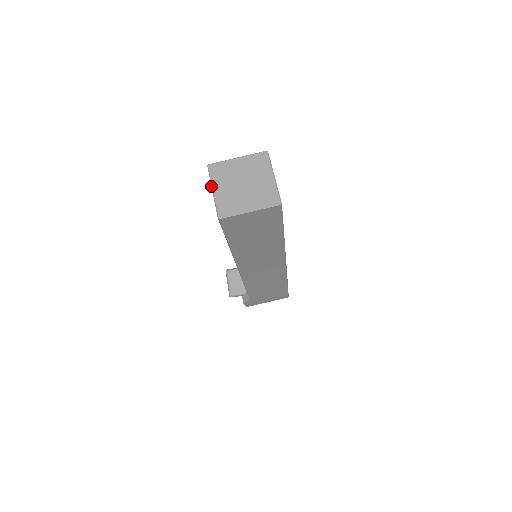
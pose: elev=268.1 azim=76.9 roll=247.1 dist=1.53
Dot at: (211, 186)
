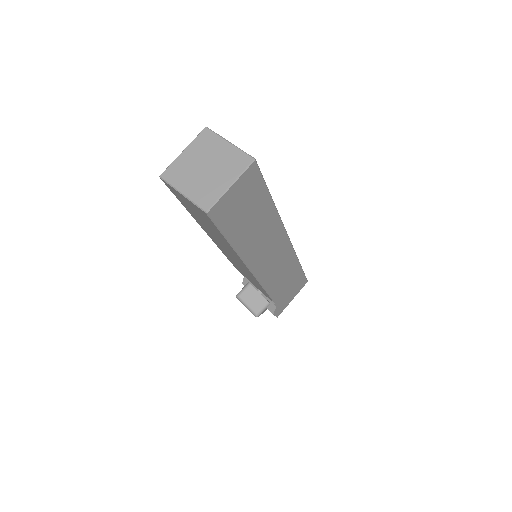
Dot at: (177, 191)
